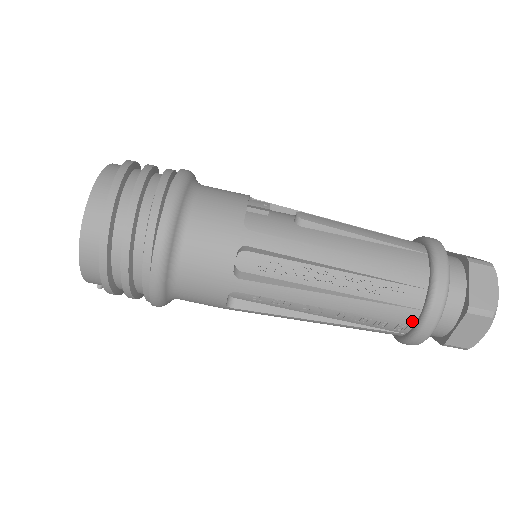
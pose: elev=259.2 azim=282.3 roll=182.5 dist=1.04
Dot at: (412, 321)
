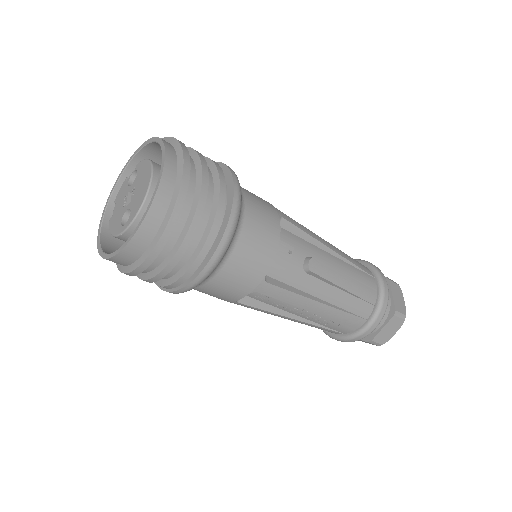
Dot at: (334, 333)
